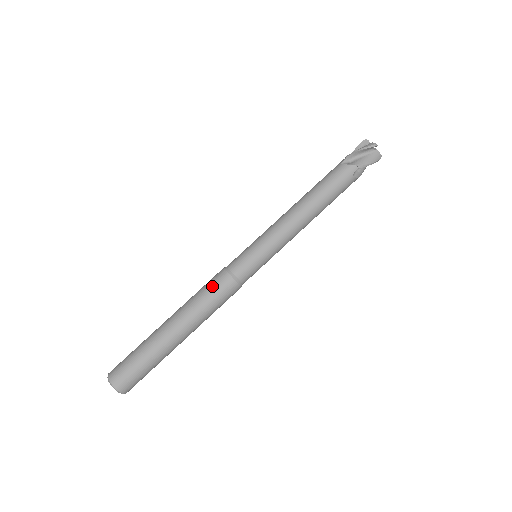
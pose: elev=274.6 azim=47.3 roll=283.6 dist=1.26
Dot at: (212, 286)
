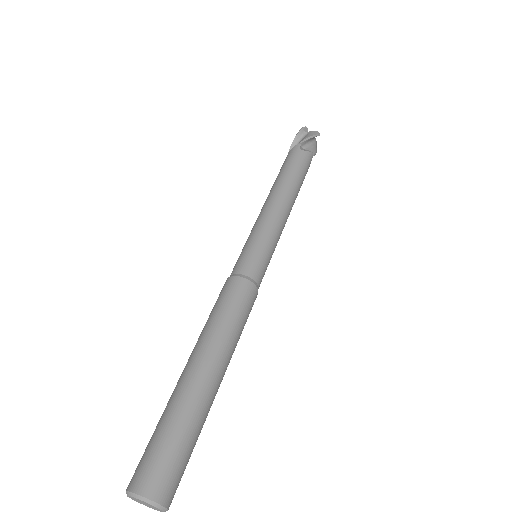
Dot at: (217, 299)
